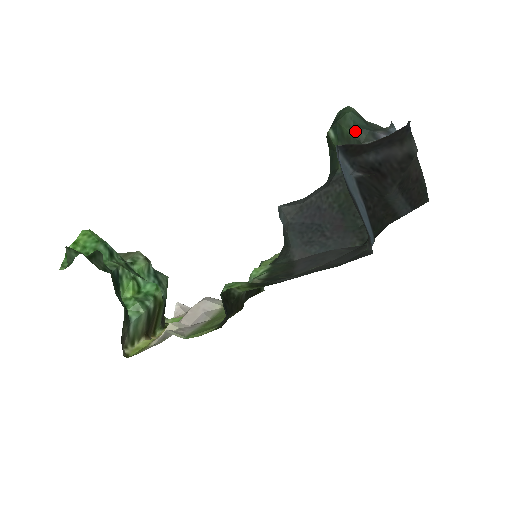
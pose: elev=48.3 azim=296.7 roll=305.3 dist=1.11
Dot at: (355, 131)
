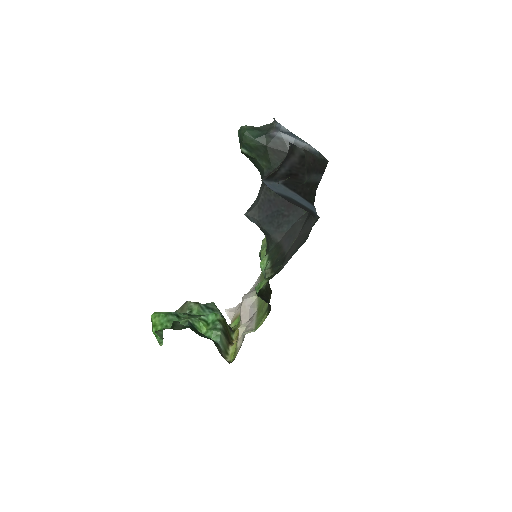
Dot at: (257, 141)
